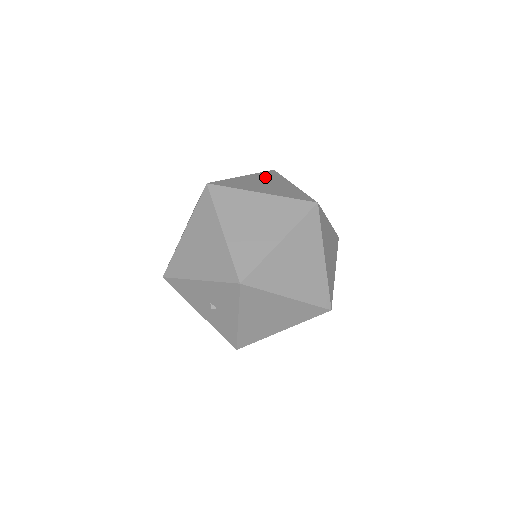
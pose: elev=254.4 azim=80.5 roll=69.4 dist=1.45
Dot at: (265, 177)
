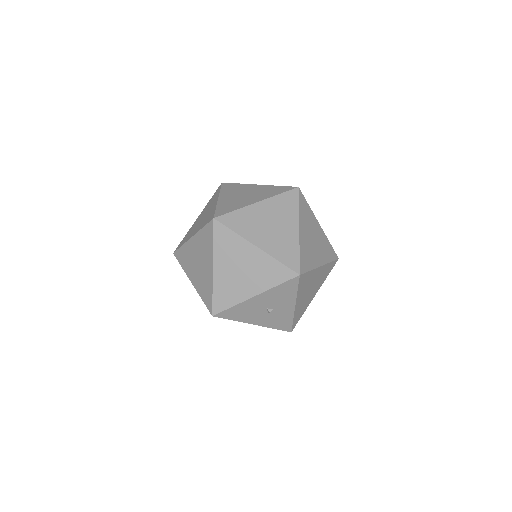
Dot at: (232, 191)
